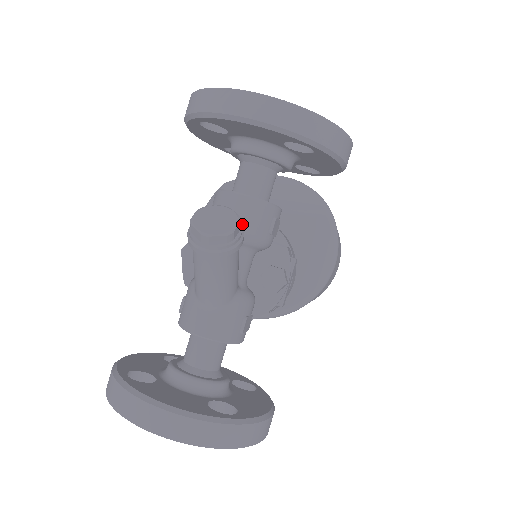
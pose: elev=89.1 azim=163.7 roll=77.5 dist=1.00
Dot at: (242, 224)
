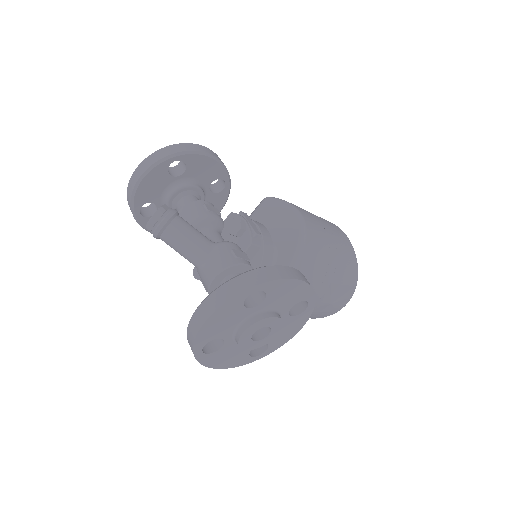
Dot at: (187, 219)
